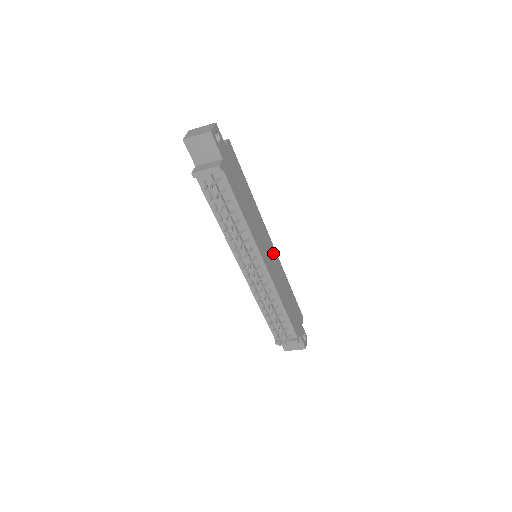
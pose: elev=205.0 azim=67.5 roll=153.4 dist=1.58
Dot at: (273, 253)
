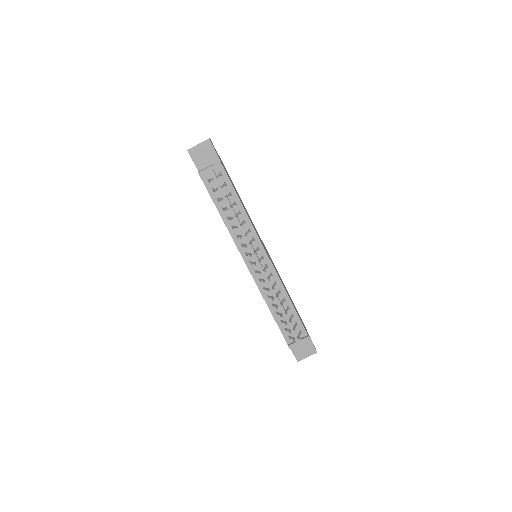
Dot at: occluded
